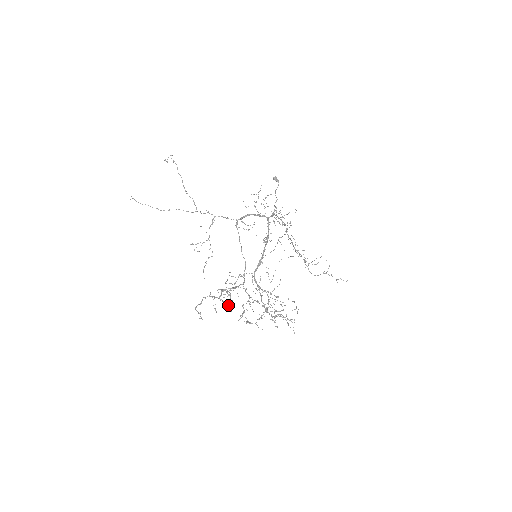
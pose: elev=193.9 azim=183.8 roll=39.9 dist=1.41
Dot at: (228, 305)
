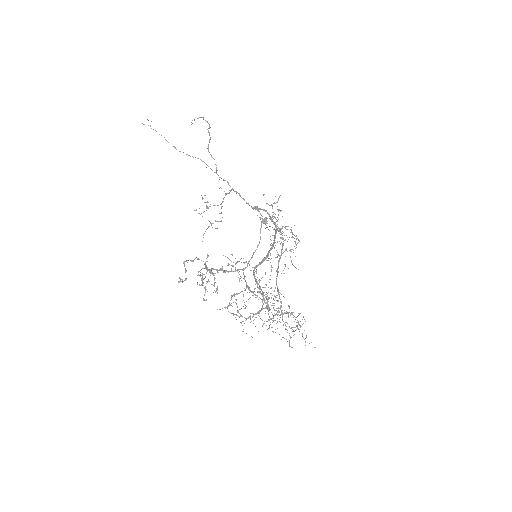
Dot at: occluded
